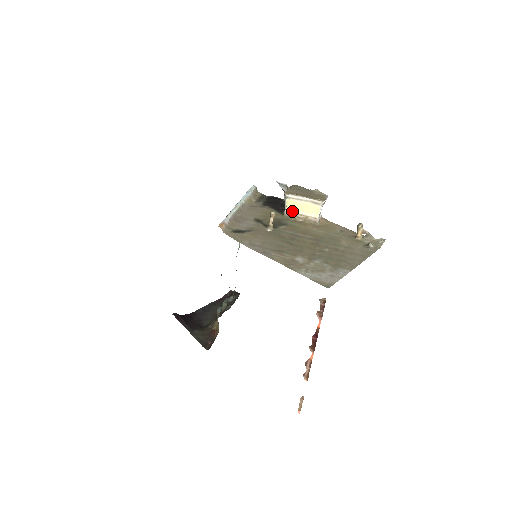
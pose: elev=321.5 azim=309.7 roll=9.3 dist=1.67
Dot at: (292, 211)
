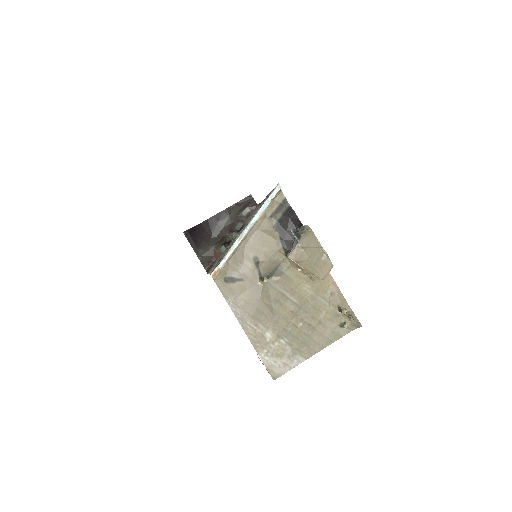
Dot at: occluded
